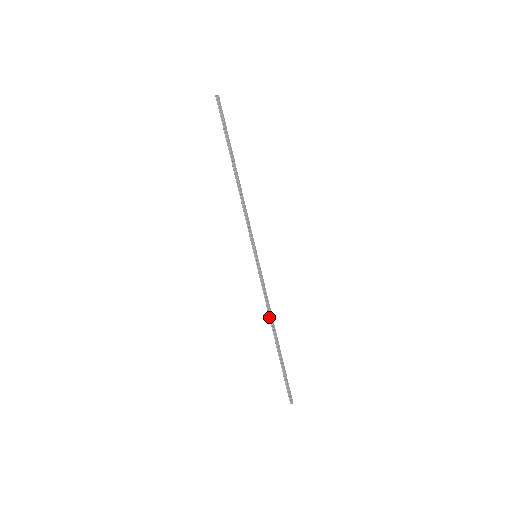
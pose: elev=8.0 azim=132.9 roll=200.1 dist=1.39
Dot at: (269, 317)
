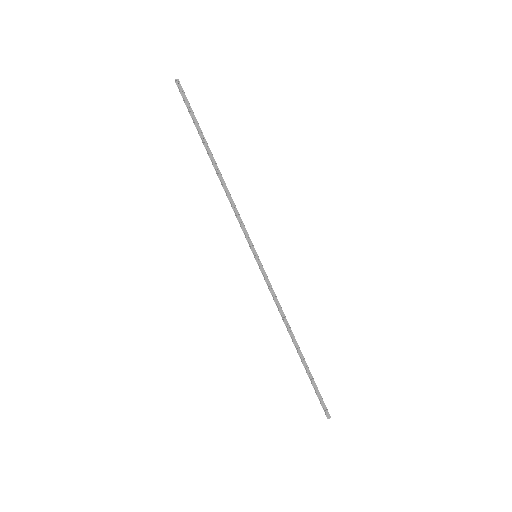
Dot at: (284, 323)
